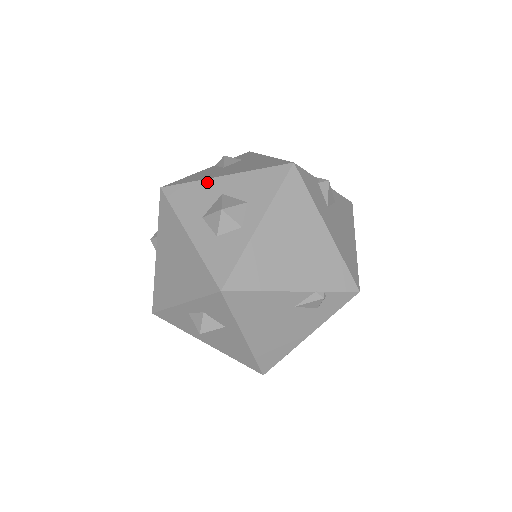
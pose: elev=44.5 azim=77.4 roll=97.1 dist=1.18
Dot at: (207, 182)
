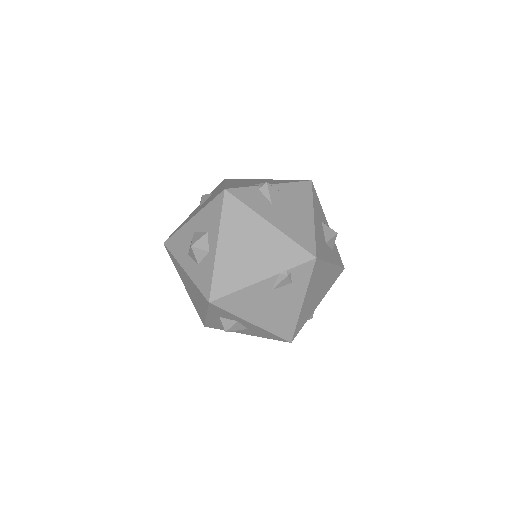
Dot at: (184, 227)
